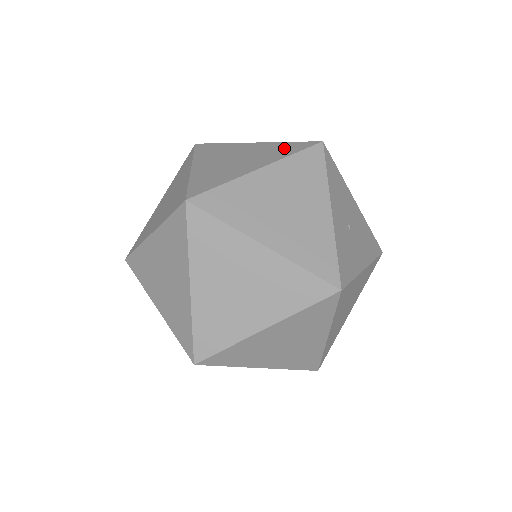
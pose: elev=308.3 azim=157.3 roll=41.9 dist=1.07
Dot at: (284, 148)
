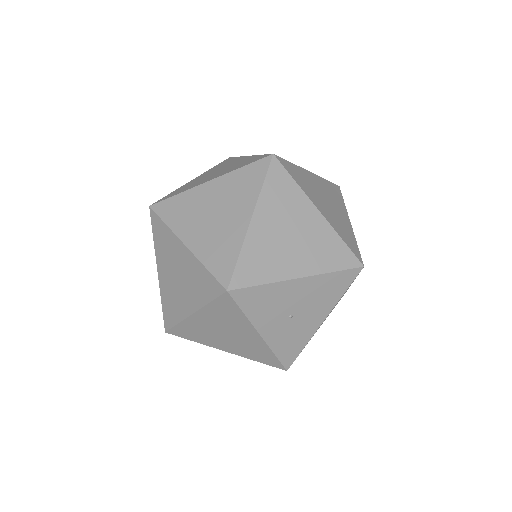
Dot at: (203, 283)
